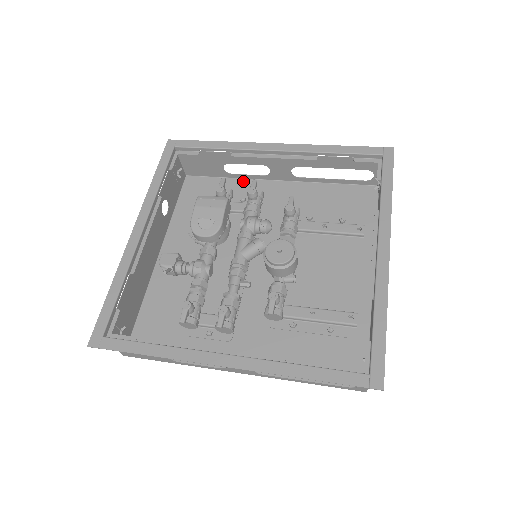
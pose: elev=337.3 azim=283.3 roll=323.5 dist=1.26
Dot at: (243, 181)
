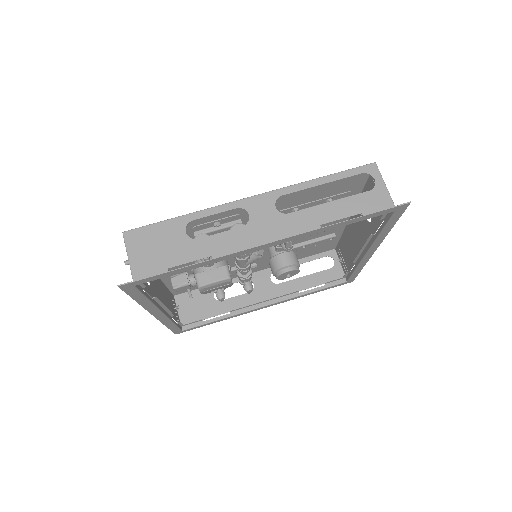
Dot at: (207, 212)
